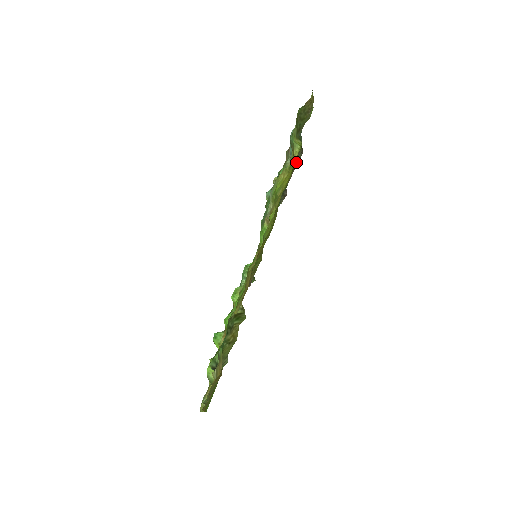
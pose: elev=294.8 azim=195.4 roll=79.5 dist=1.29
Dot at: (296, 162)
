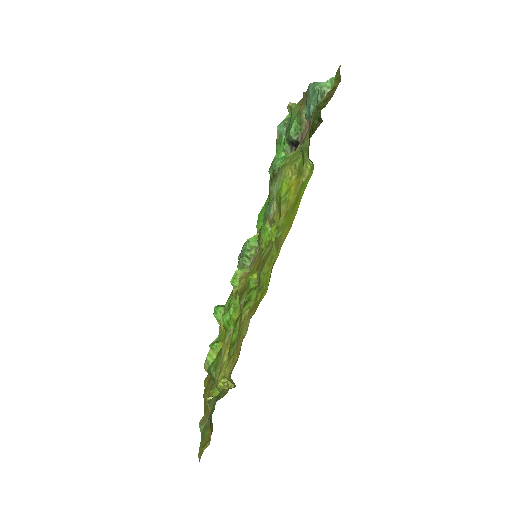
Dot at: occluded
